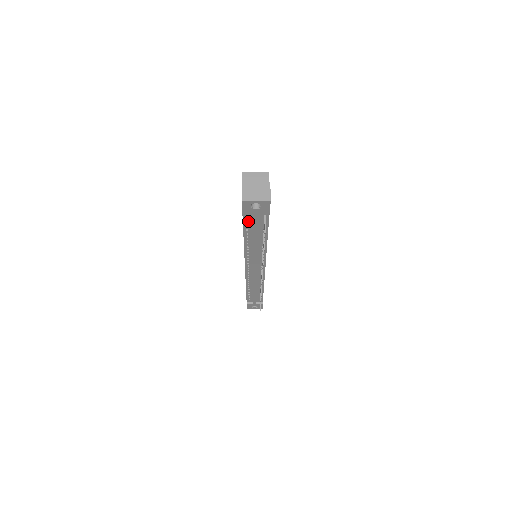
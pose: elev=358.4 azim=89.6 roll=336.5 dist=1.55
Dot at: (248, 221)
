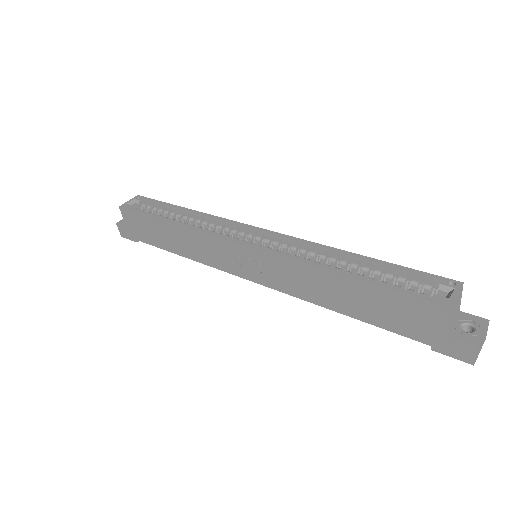
Dot at: occluded
